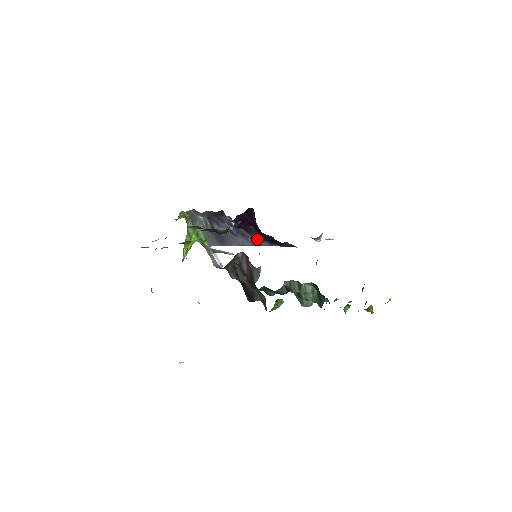
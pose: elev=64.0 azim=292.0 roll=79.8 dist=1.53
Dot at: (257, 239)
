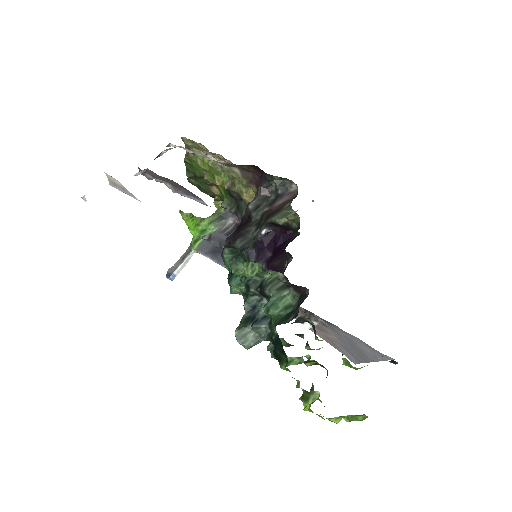
Dot at: occluded
